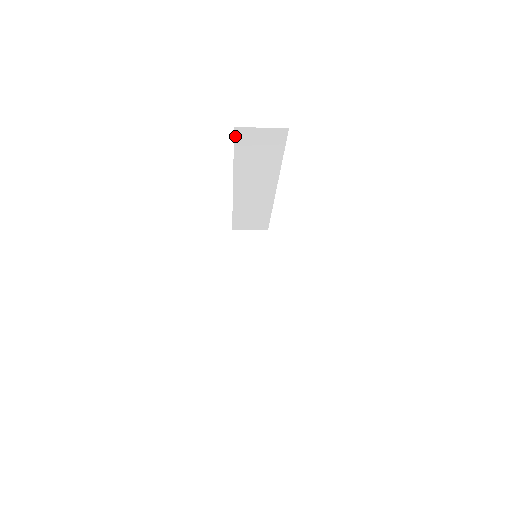
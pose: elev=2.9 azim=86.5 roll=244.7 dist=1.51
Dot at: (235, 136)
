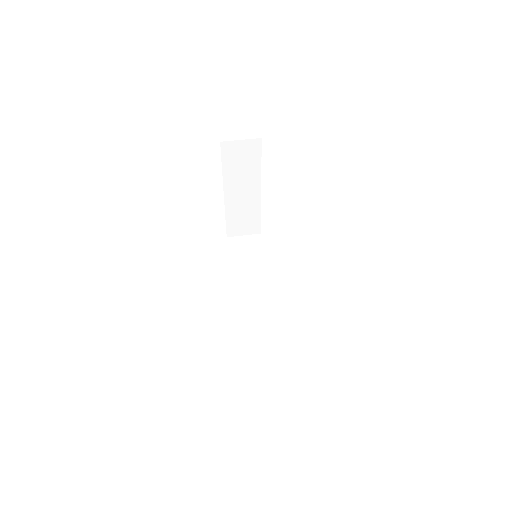
Dot at: occluded
